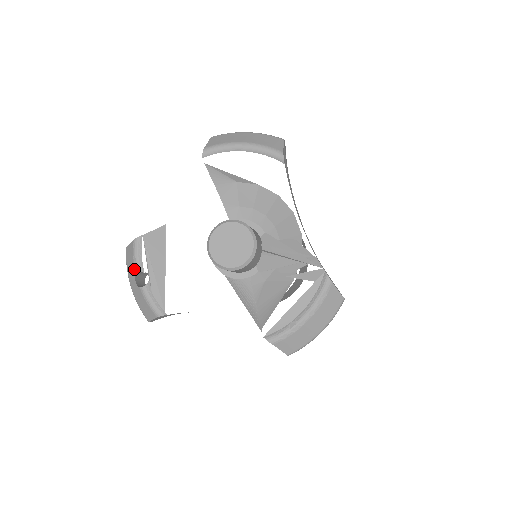
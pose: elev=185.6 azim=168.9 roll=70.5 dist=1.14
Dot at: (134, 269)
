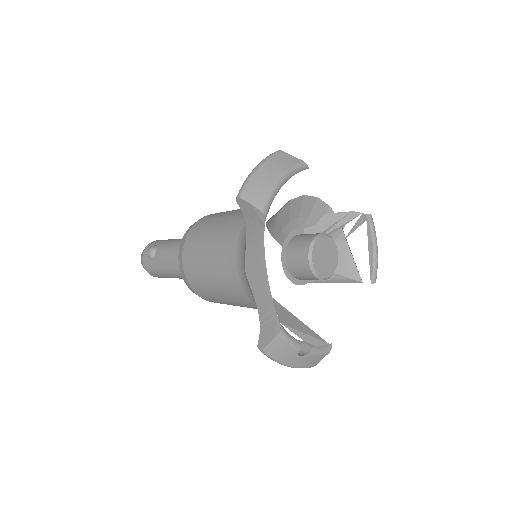
Dot at: (295, 350)
